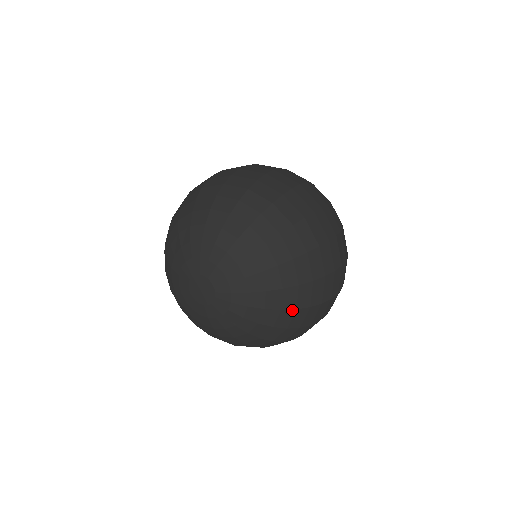
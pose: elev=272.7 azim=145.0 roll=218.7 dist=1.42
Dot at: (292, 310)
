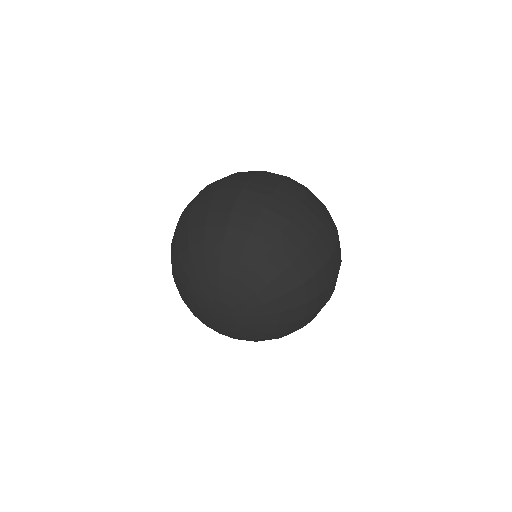
Dot at: (304, 304)
